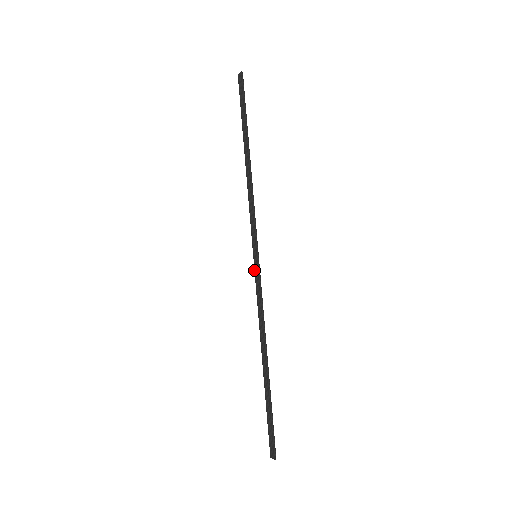
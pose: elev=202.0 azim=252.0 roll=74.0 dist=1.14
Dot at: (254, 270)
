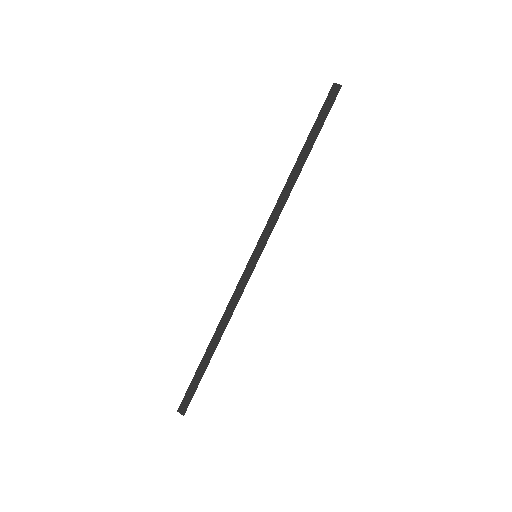
Dot at: (247, 266)
